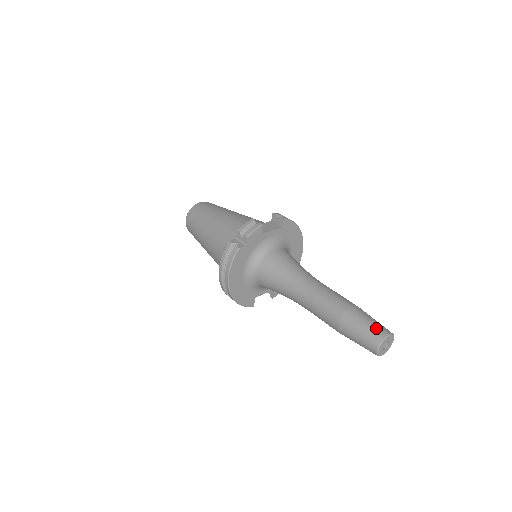
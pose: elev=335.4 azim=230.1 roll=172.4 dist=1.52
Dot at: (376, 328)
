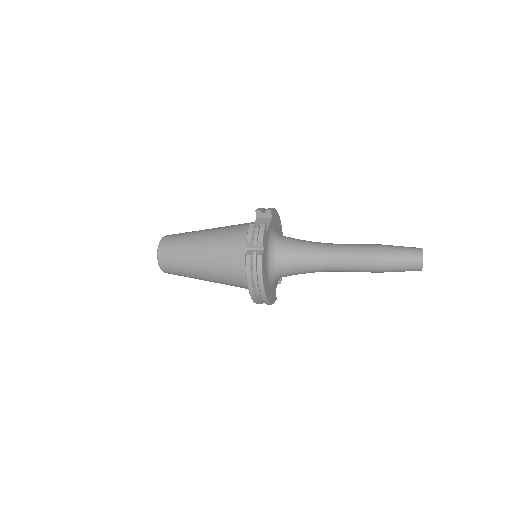
Dot at: (411, 251)
